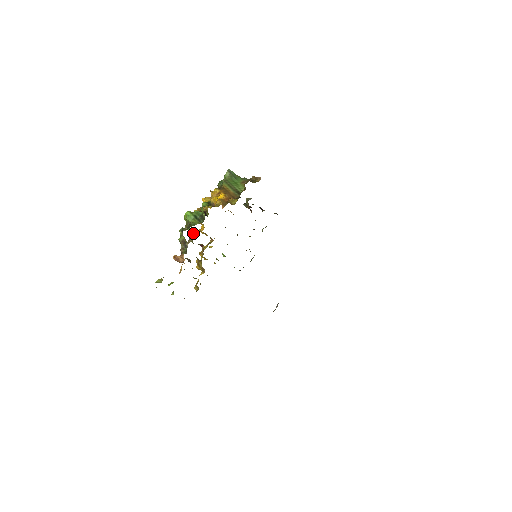
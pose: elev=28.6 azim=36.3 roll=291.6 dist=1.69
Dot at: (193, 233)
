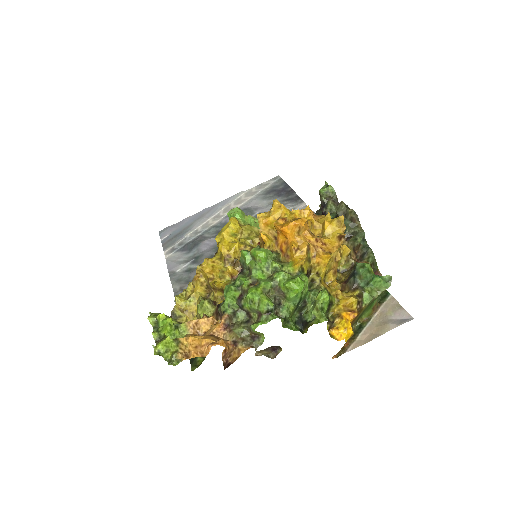
Dot at: (278, 346)
